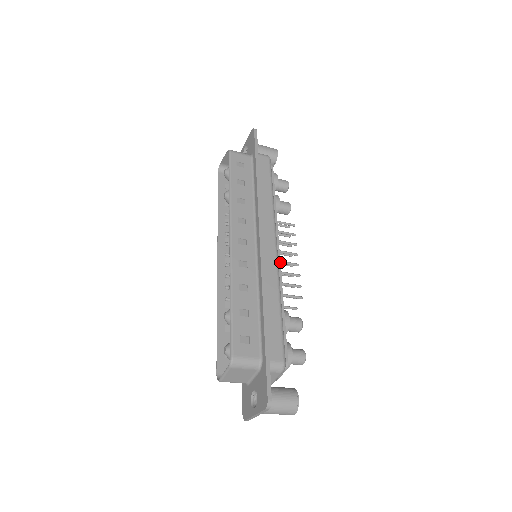
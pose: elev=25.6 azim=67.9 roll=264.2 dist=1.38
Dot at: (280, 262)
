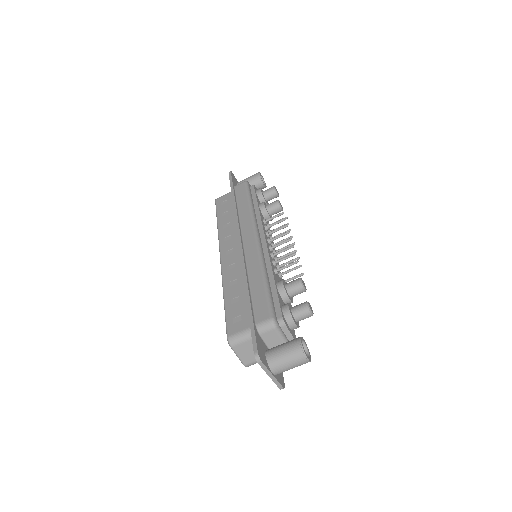
Dot at: (267, 247)
